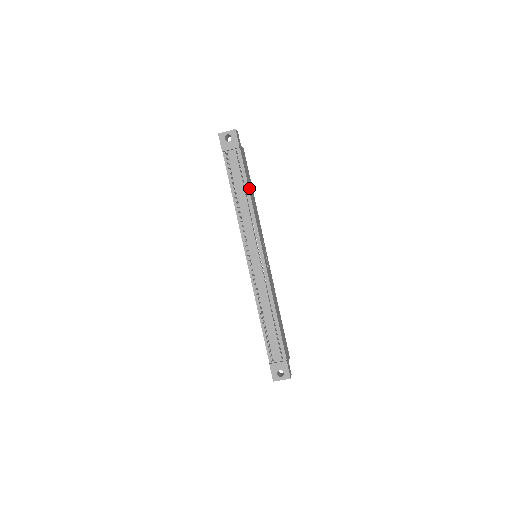
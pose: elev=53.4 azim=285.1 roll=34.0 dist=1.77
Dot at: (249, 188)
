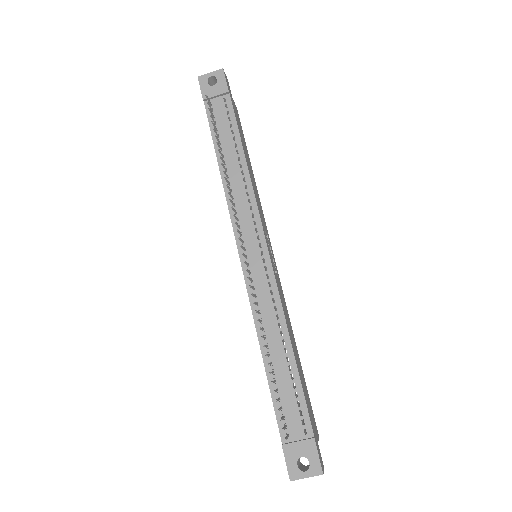
Dot at: (244, 150)
